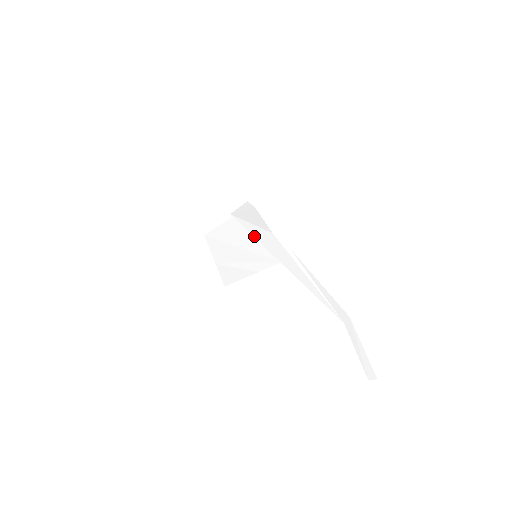
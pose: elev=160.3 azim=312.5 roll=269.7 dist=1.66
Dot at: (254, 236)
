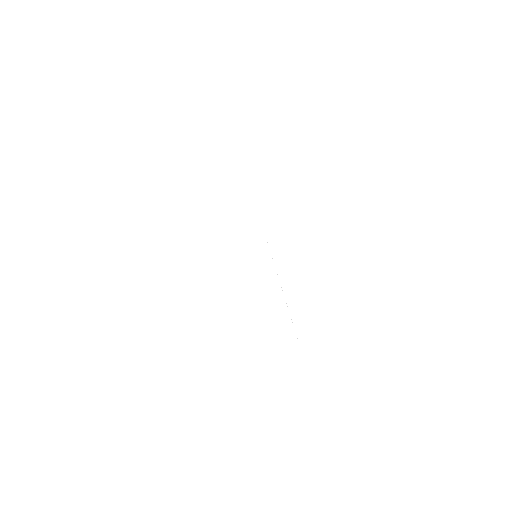
Dot at: (268, 241)
